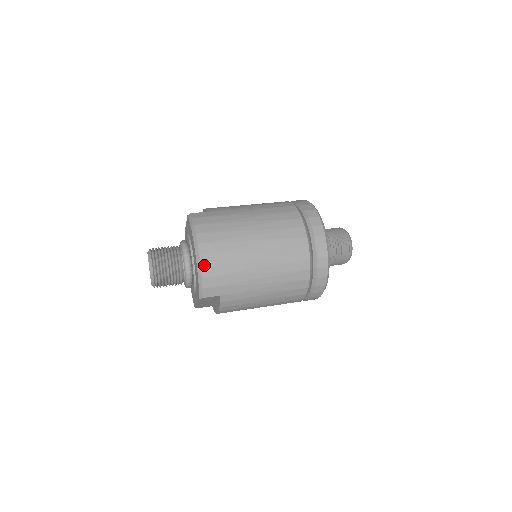
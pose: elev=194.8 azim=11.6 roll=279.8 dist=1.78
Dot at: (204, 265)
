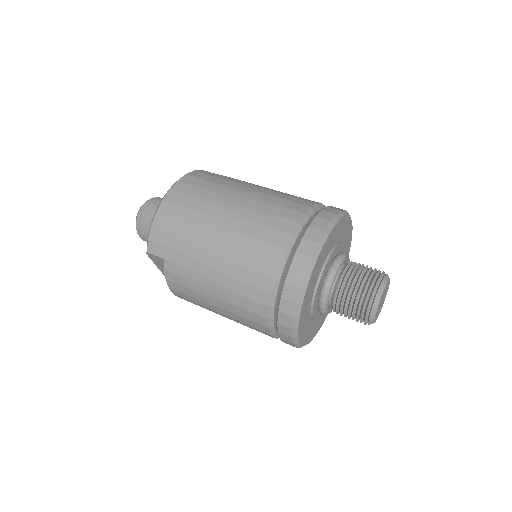
Dot at: (160, 212)
